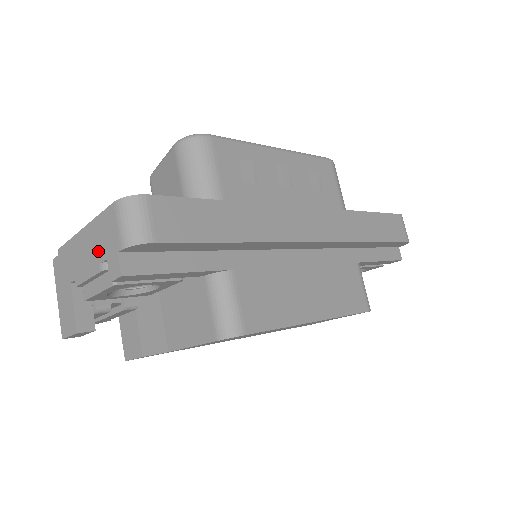
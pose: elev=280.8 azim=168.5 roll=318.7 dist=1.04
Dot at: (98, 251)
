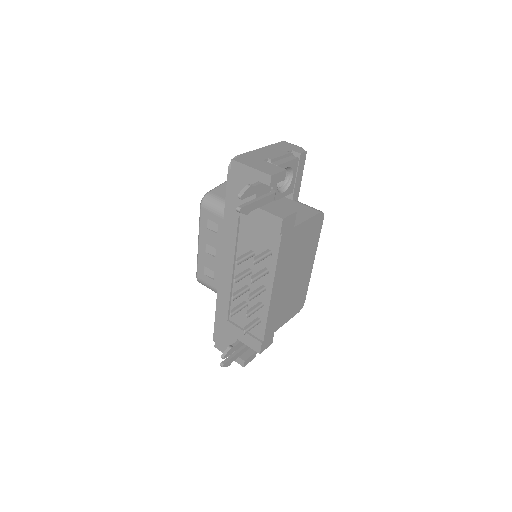
Dot at: (282, 150)
